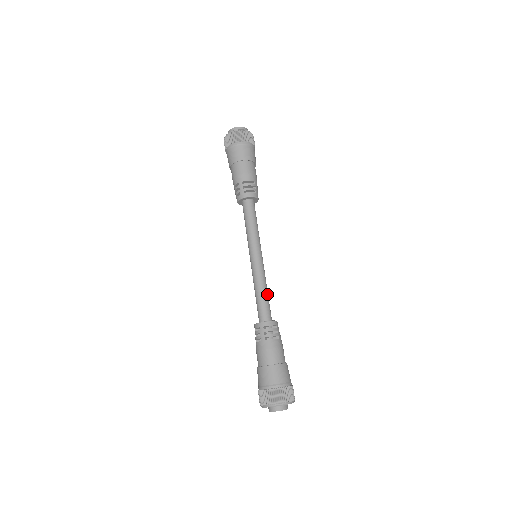
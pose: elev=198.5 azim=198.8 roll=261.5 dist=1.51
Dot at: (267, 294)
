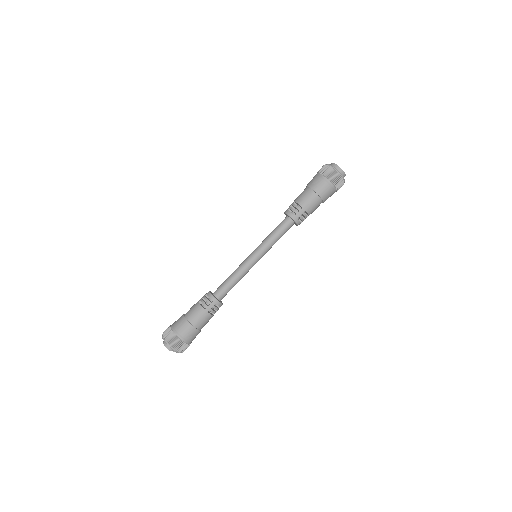
Dot at: (232, 281)
